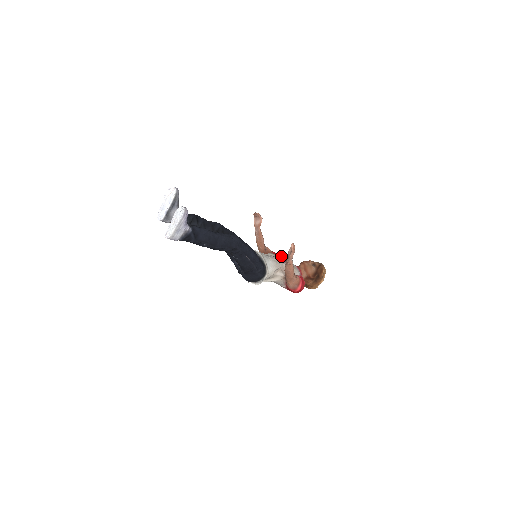
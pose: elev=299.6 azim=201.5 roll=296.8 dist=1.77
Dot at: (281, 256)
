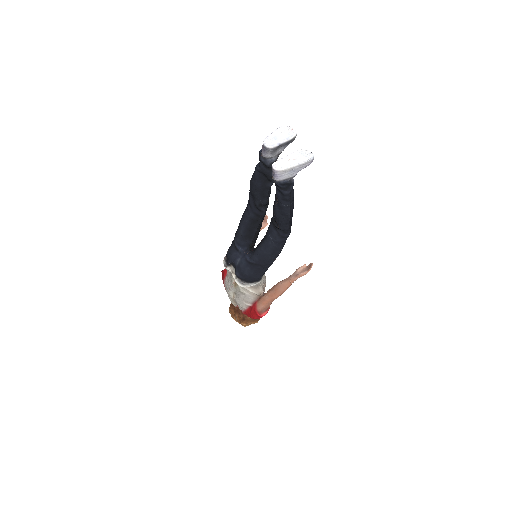
Dot at: occluded
